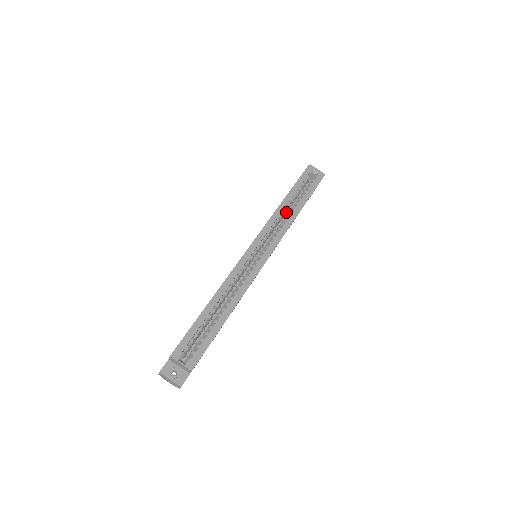
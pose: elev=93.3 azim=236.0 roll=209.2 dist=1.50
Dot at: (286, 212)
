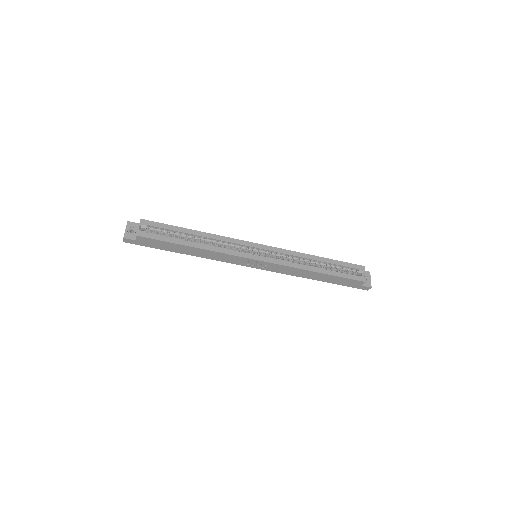
Dot at: occluded
